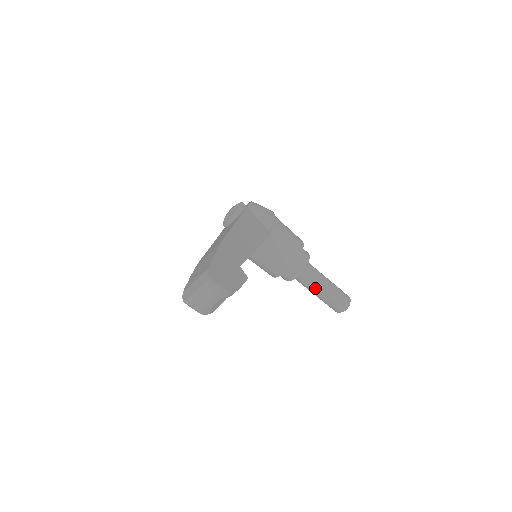
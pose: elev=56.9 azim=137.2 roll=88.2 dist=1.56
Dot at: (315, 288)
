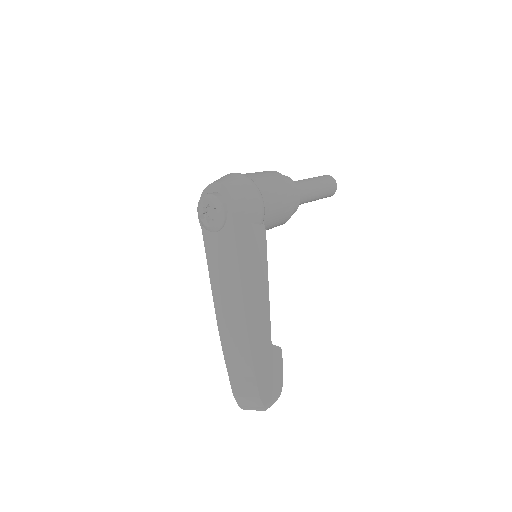
Dot at: occluded
